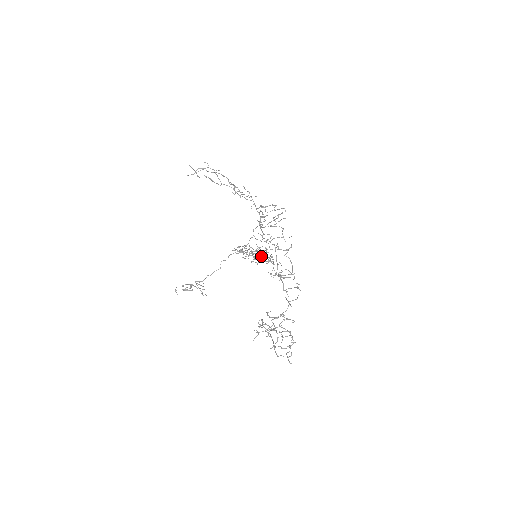
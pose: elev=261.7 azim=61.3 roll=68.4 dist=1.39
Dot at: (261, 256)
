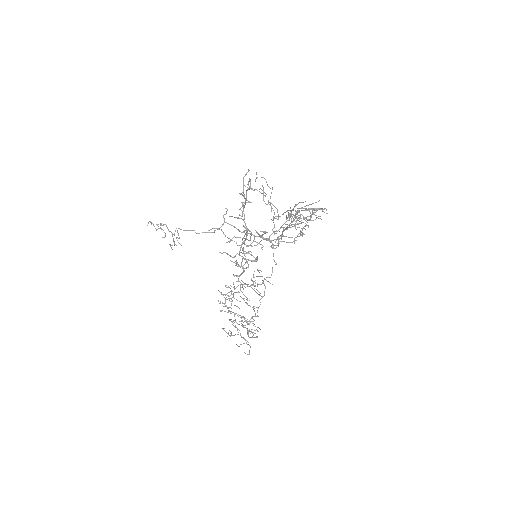
Dot at: occluded
